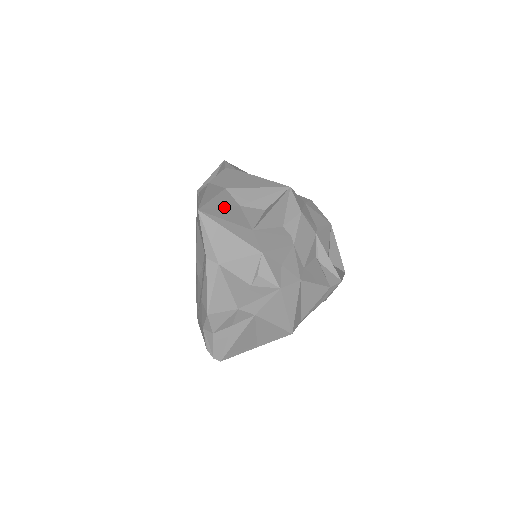
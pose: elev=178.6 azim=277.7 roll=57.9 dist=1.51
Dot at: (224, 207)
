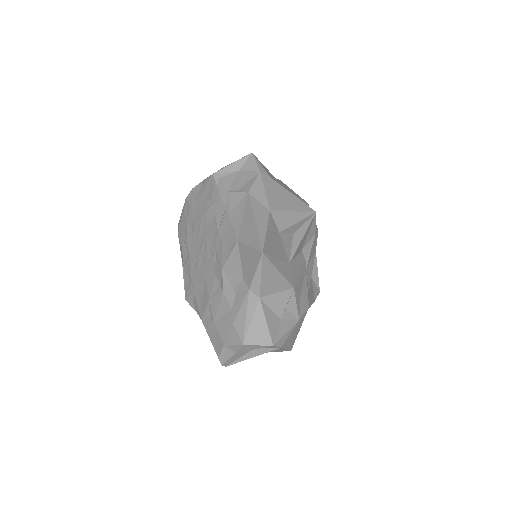
Dot at: (273, 240)
